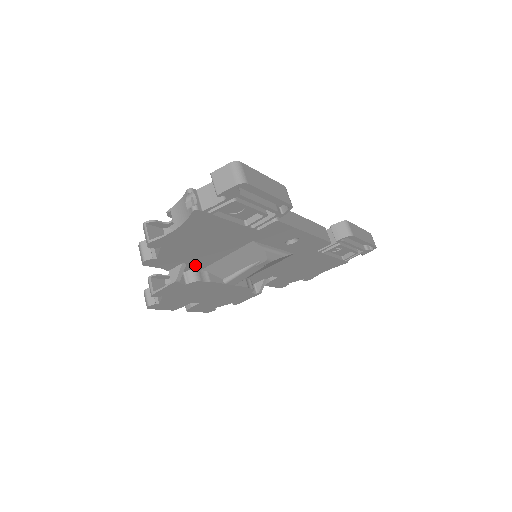
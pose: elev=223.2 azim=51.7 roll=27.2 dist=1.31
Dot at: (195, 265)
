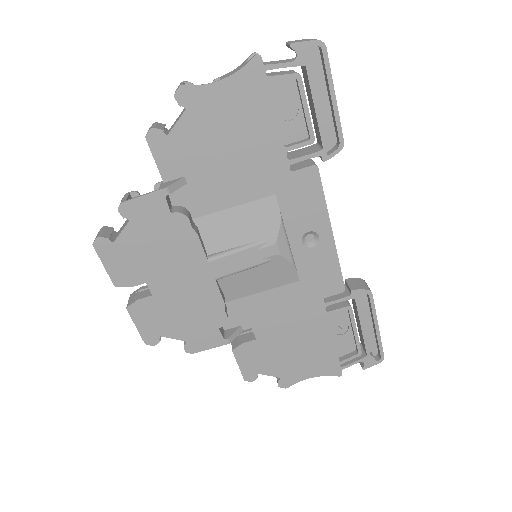
Dot at: (193, 199)
